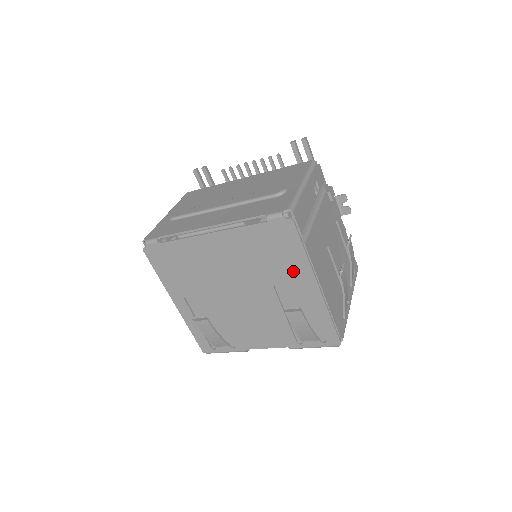
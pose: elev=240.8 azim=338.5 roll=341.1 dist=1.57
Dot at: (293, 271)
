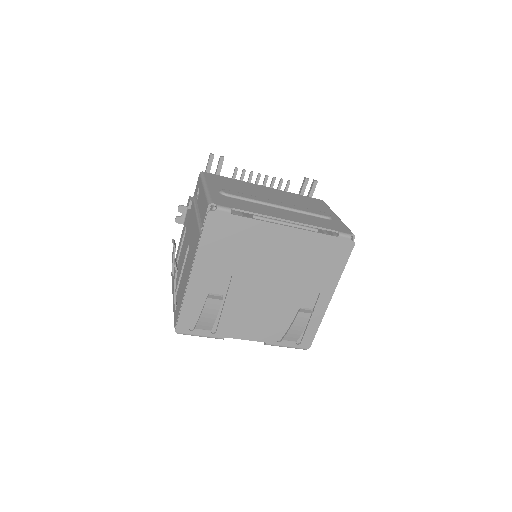
Dot at: (324, 280)
